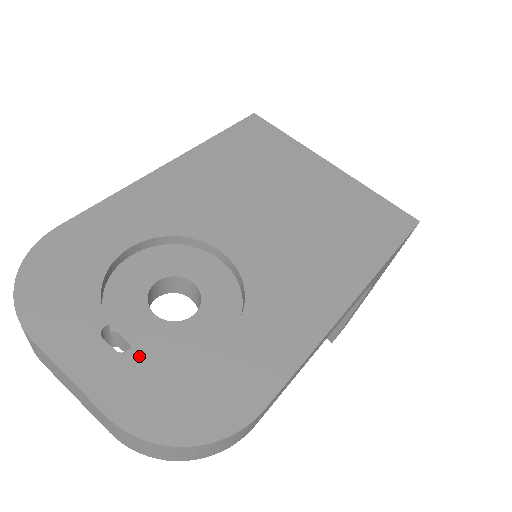
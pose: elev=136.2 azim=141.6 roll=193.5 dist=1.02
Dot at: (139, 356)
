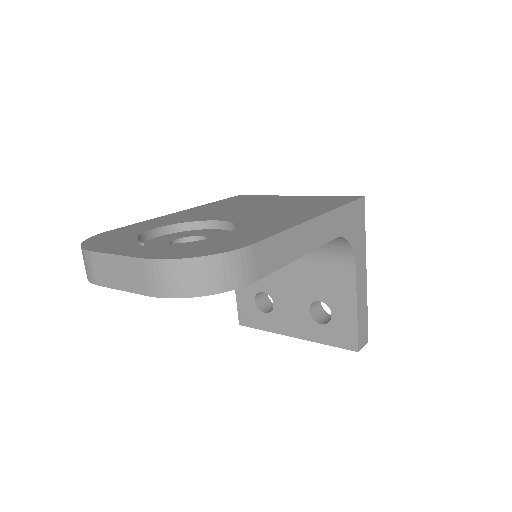
Dot at: (164, 245)
